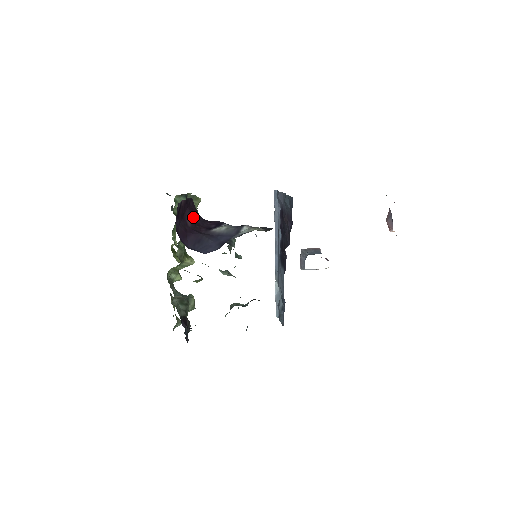
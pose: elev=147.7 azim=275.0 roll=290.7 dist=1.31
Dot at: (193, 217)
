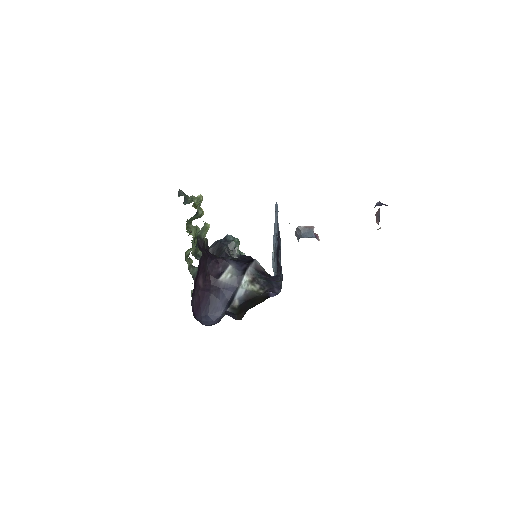
Dot at: (204, 273)
